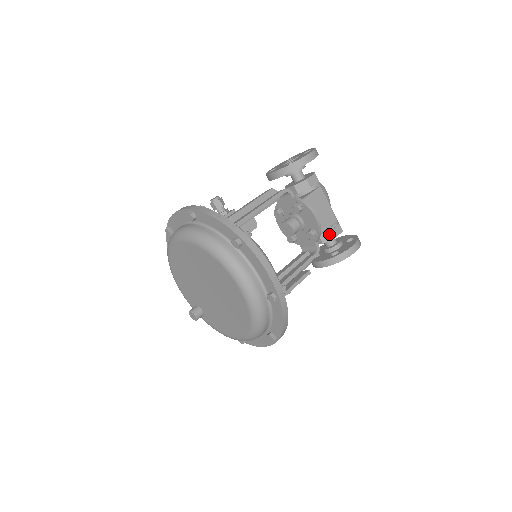
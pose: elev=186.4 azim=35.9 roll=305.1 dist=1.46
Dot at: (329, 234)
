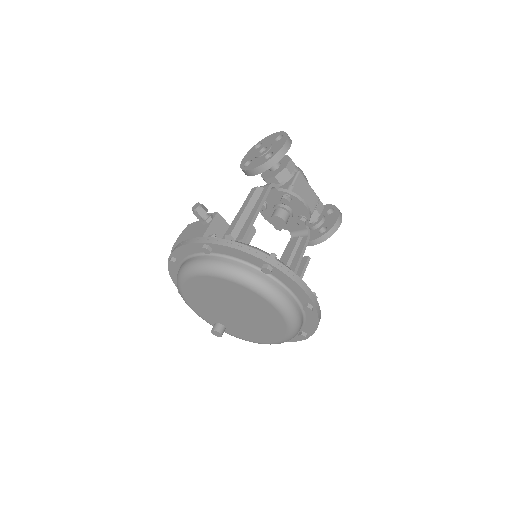
Dot at: (314, 213)
